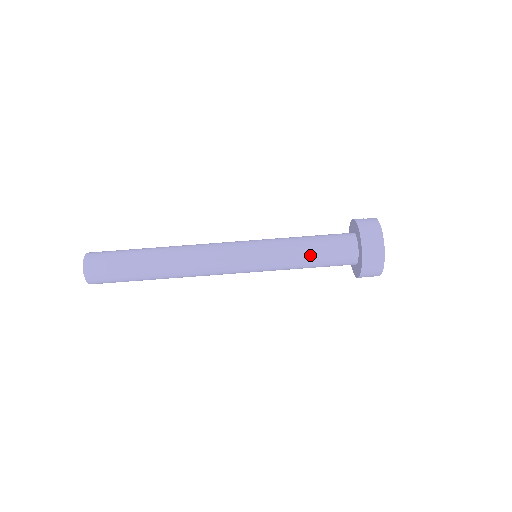
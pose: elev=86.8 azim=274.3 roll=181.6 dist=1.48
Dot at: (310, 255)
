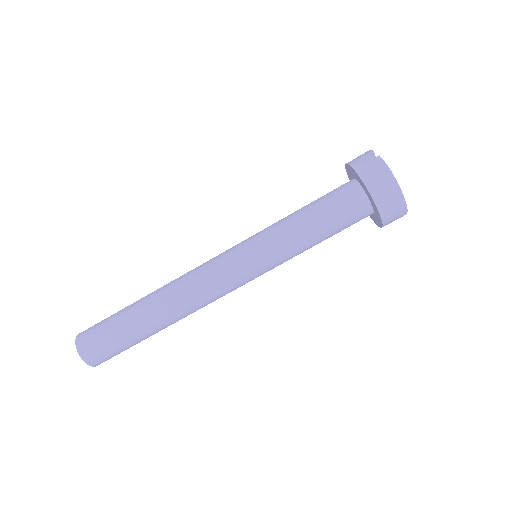
Dot at: (319, 237)
